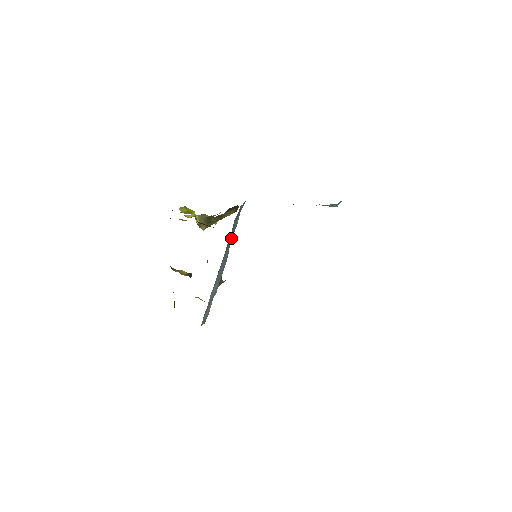
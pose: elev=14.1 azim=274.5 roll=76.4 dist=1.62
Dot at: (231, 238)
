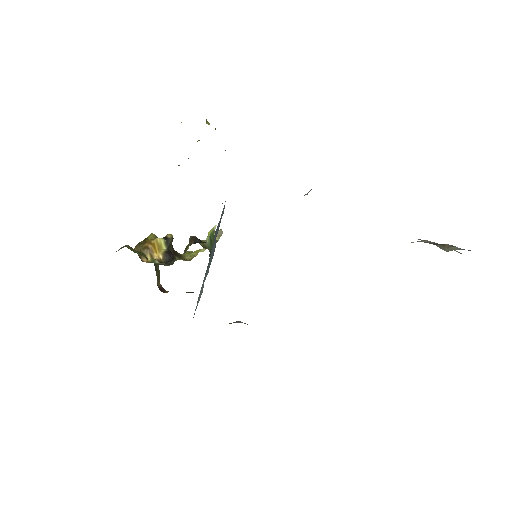
Dot at: occluded
